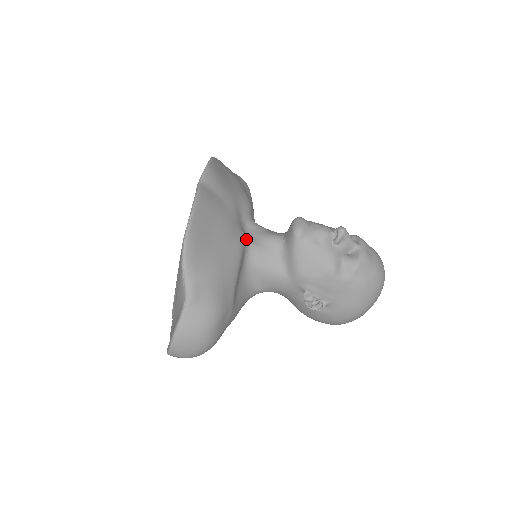
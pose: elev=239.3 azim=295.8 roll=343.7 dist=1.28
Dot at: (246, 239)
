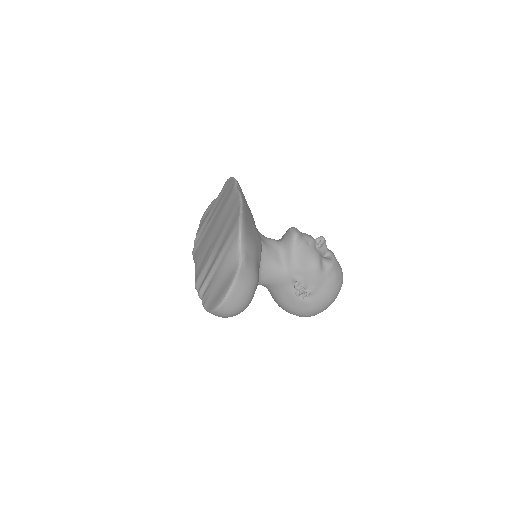
Dot at: occluded
